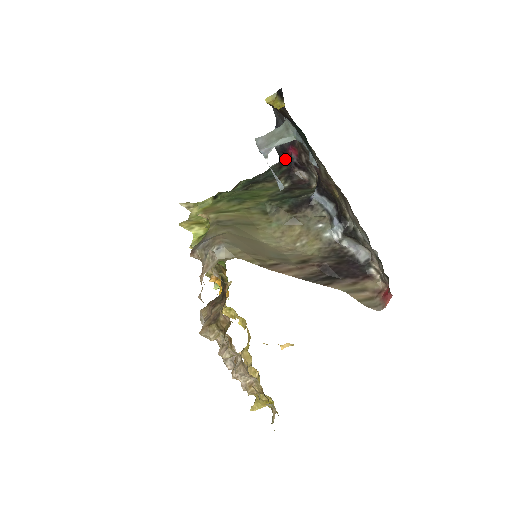
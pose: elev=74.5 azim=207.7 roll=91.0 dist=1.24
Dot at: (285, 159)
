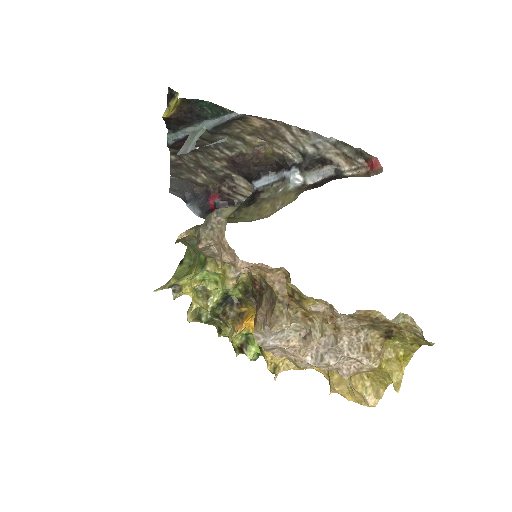
Dot at: occluded
